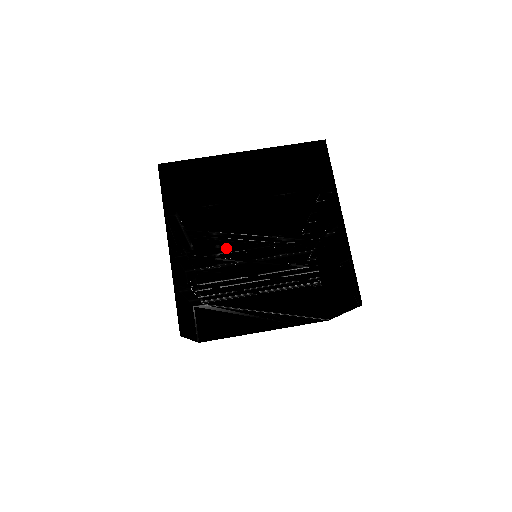
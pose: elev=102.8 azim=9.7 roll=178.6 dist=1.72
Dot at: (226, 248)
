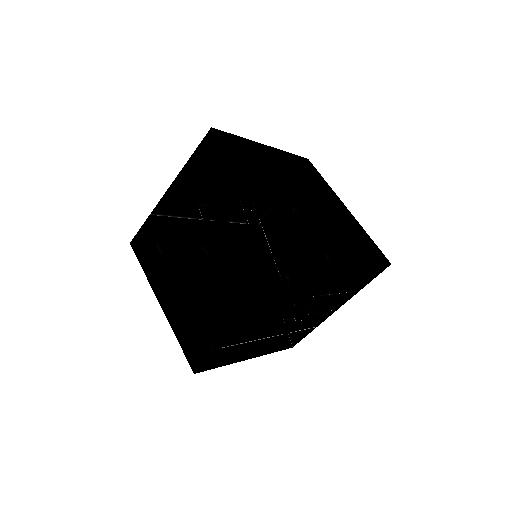
Dot at: occluded
